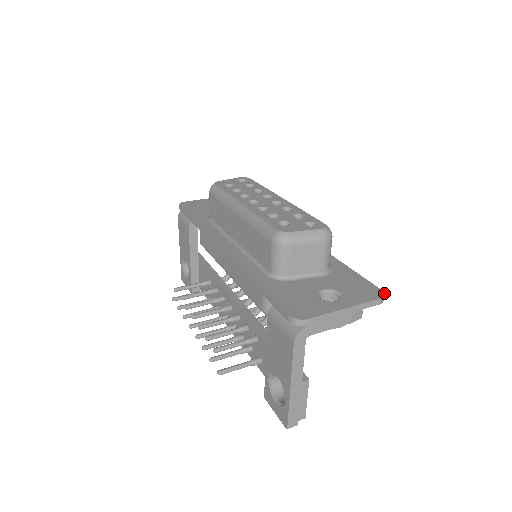
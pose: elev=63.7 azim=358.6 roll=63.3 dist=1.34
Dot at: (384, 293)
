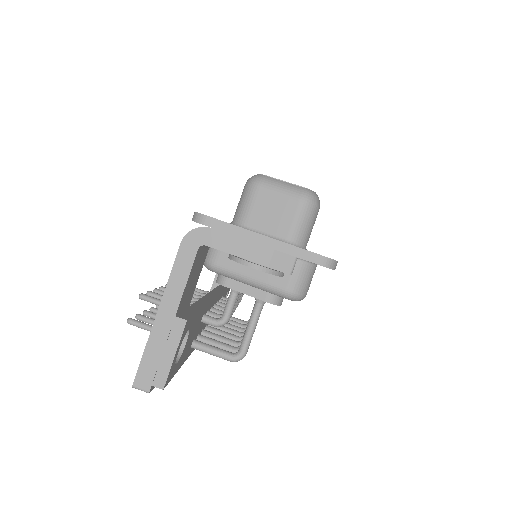
Dot at: occluded
